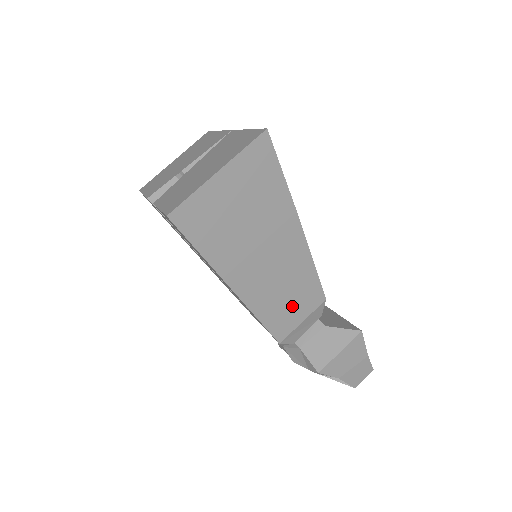
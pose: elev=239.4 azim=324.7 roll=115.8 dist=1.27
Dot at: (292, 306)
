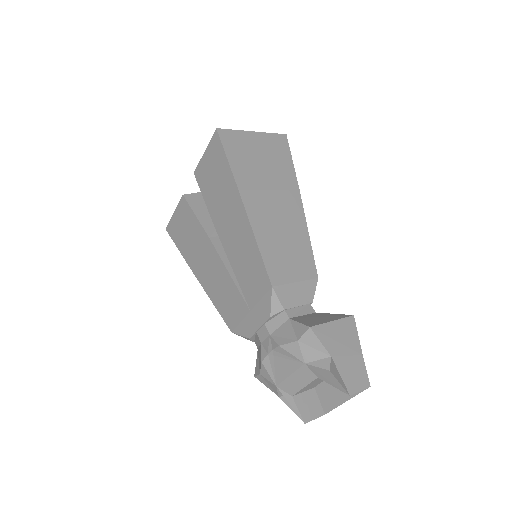
Dot at: (288, 259)
